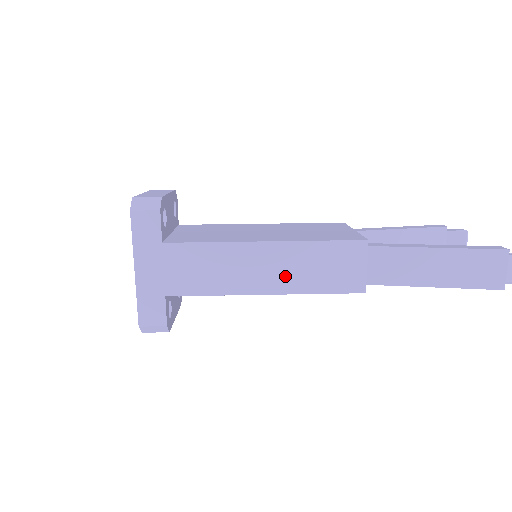
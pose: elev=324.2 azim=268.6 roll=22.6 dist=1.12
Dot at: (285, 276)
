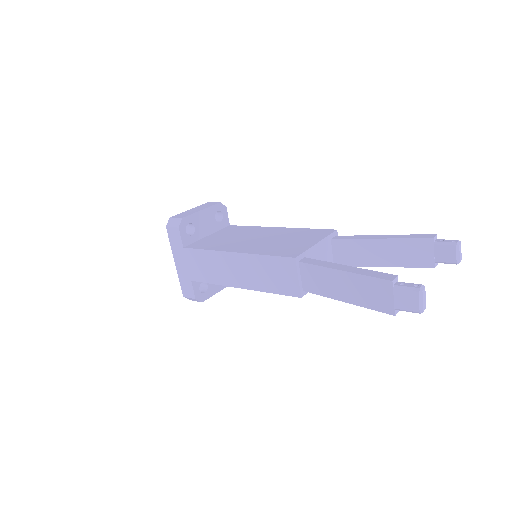
Dot at: (249, 277)
